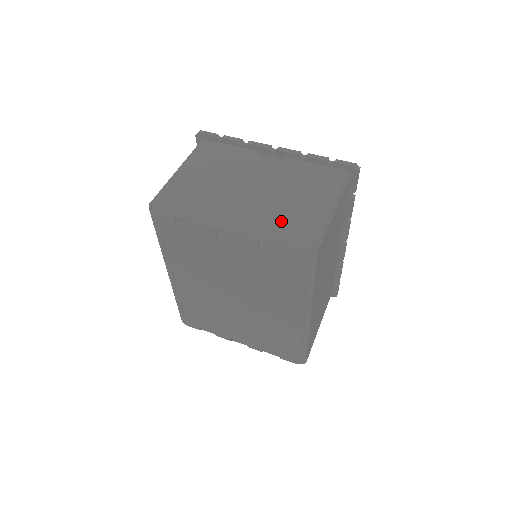
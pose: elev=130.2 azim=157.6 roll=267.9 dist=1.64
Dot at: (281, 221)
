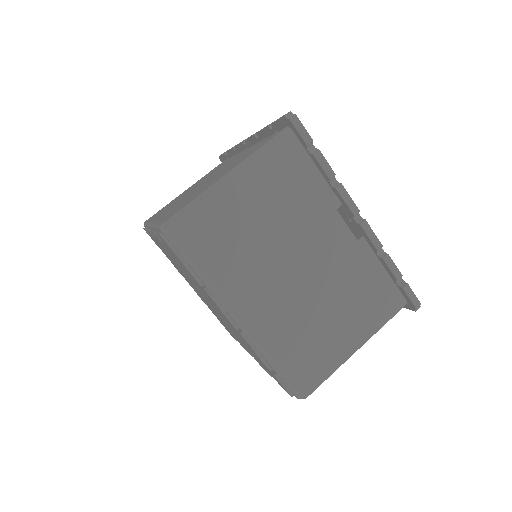
Dot at: (296, 343)
